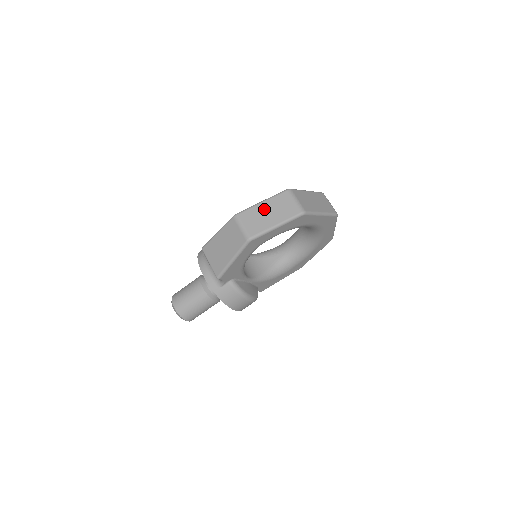
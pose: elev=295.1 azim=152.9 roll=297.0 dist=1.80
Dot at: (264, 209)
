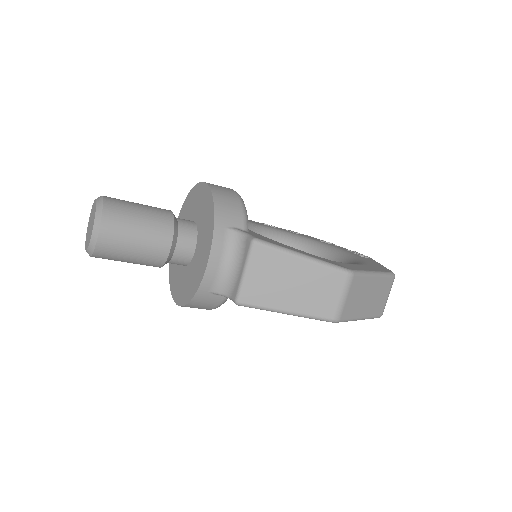
Dot at: (371, 288)
